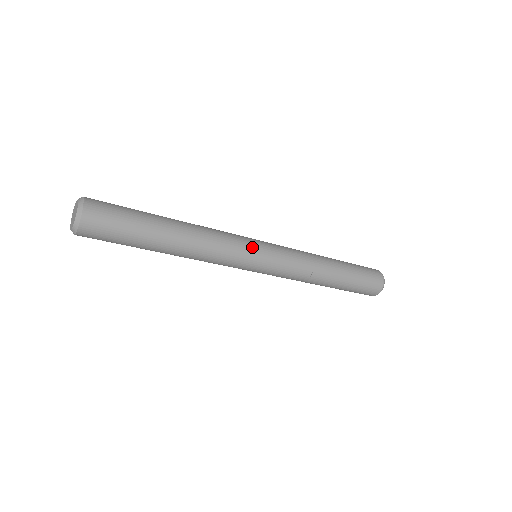
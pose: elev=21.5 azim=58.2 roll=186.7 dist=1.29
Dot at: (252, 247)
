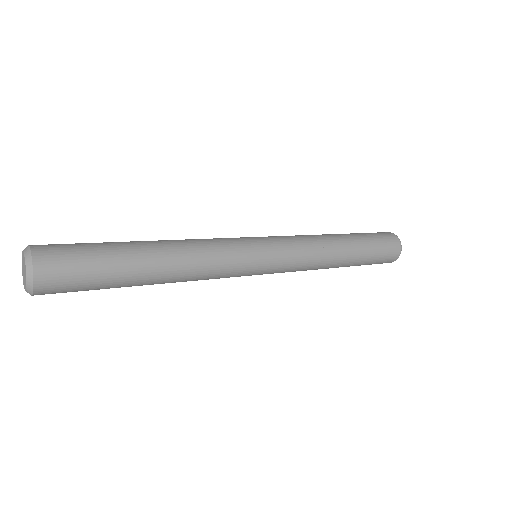
Dot at: (250, 249)
